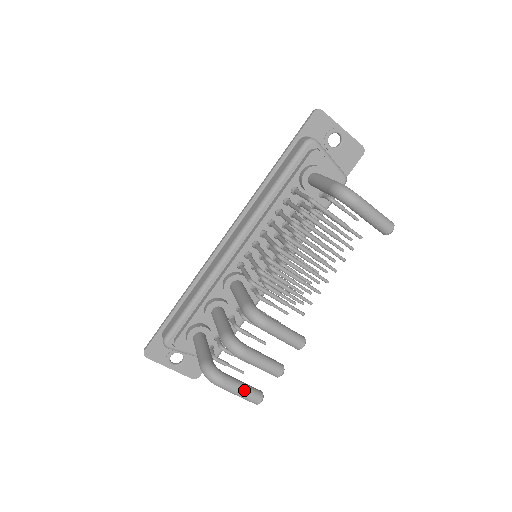
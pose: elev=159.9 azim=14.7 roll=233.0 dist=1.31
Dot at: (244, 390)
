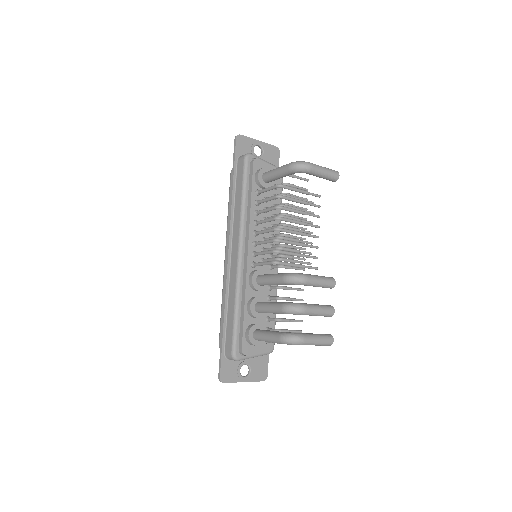
Dot at: (319, 337)
